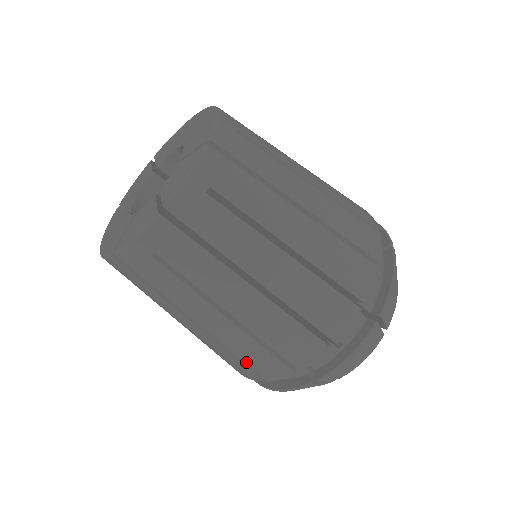
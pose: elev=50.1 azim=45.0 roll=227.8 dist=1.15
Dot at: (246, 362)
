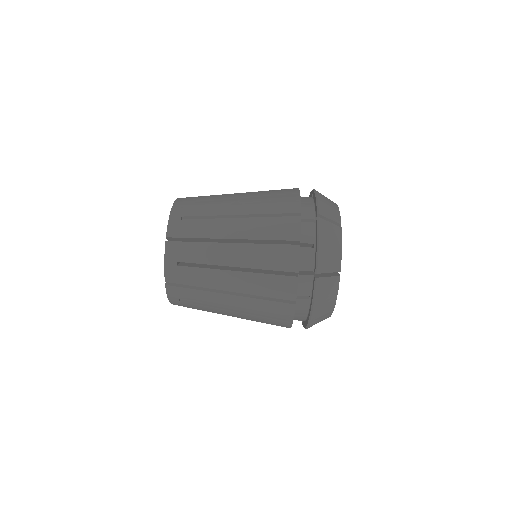
Dot at: (276, 238)
